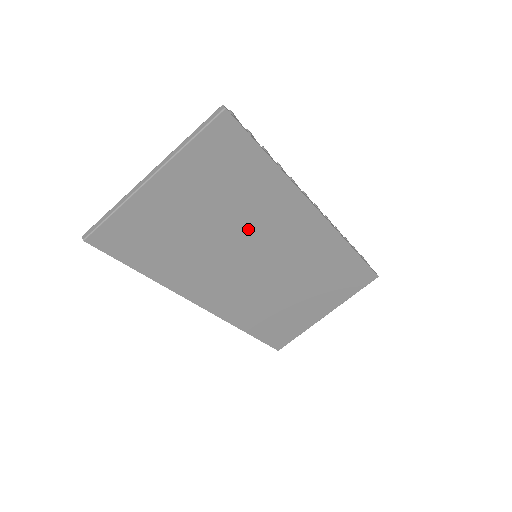
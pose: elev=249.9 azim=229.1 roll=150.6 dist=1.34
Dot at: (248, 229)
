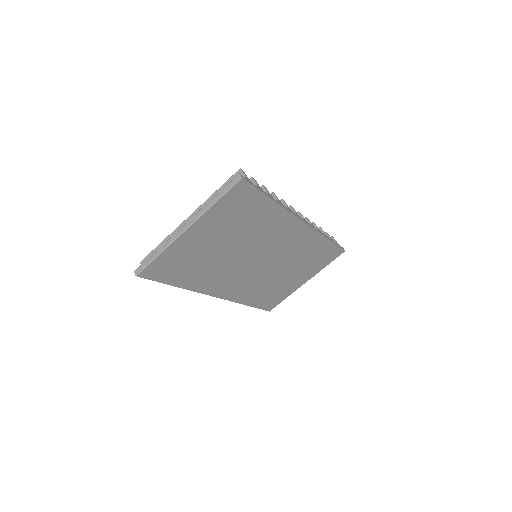
Dot at: (253, 244)
